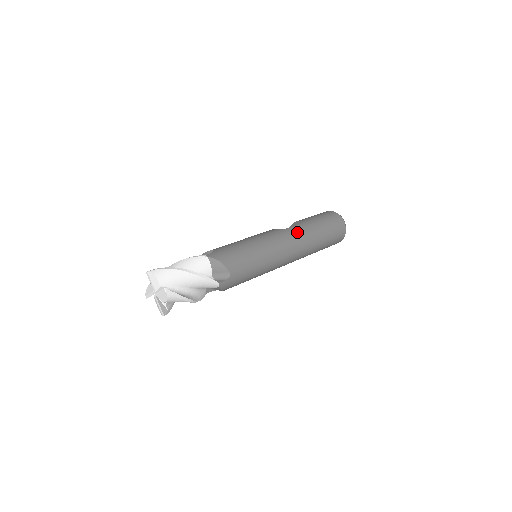
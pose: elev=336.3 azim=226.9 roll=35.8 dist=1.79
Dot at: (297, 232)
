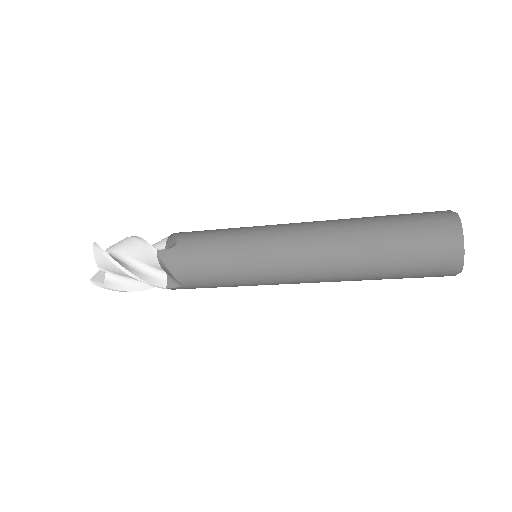
Dot at: occluded
